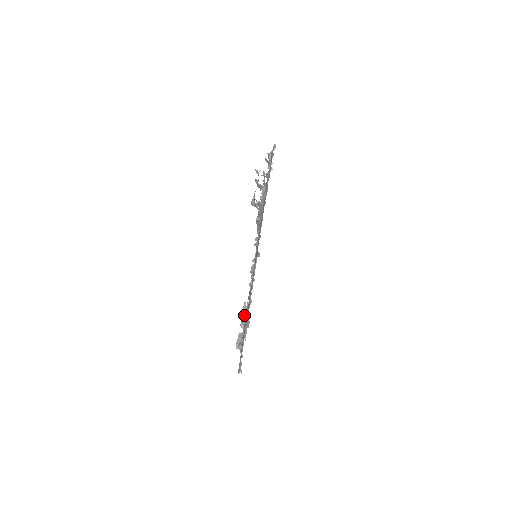
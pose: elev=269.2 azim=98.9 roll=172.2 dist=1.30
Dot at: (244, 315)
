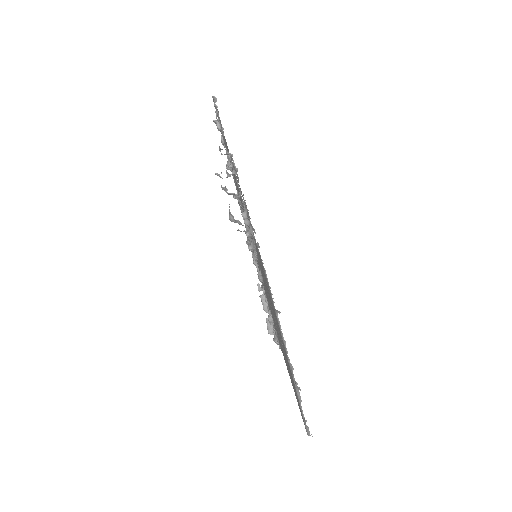
Dot at: (268, 316)
